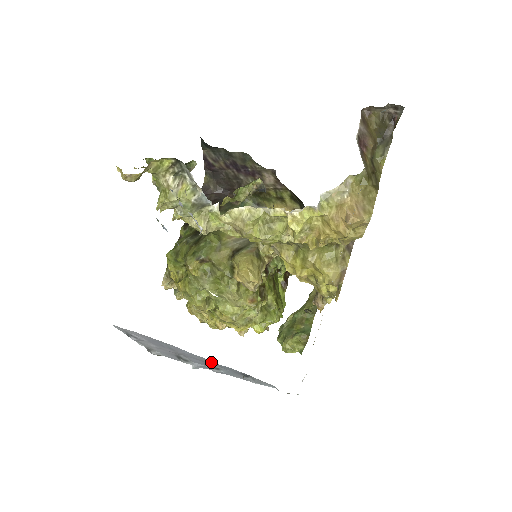
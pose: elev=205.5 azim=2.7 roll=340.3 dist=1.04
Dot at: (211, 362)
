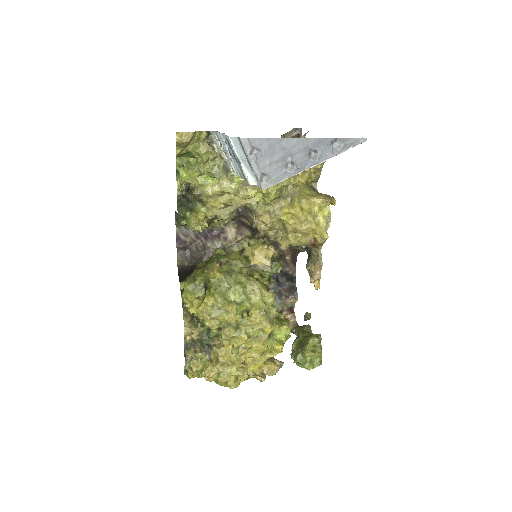
Dot at: (311, 142)
